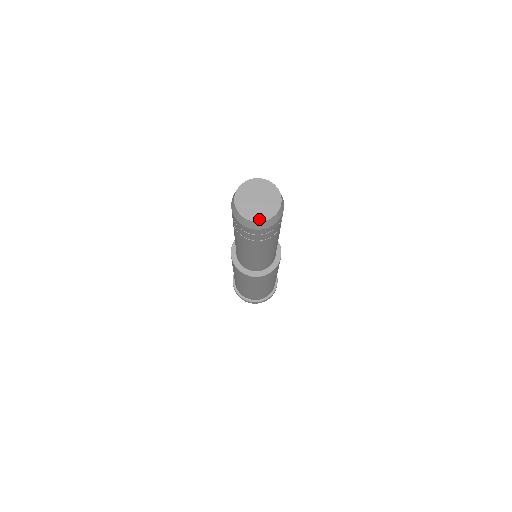
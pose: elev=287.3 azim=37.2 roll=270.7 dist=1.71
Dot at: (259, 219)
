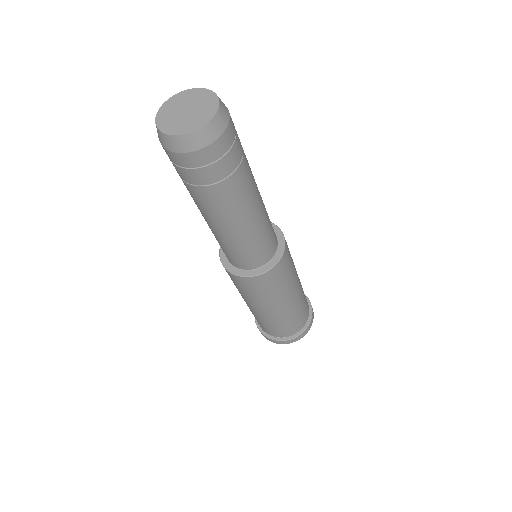
Dot at: (167, 131)
